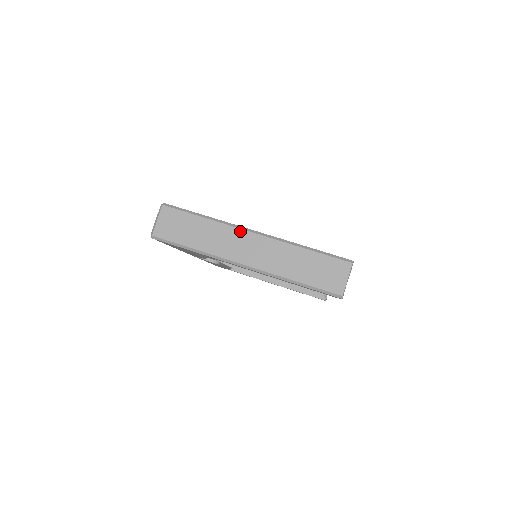
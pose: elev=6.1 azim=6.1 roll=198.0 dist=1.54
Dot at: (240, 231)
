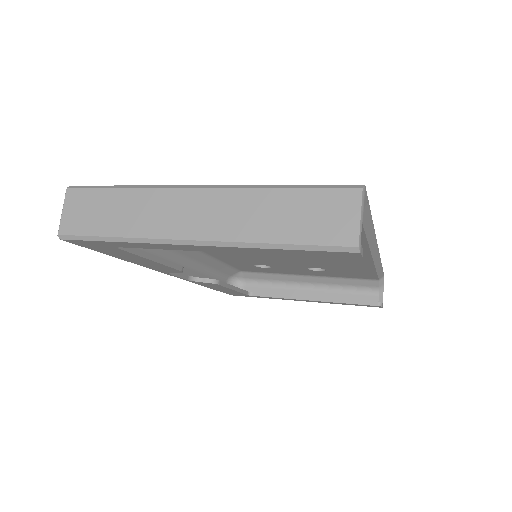
Dot at: (176, 191)
